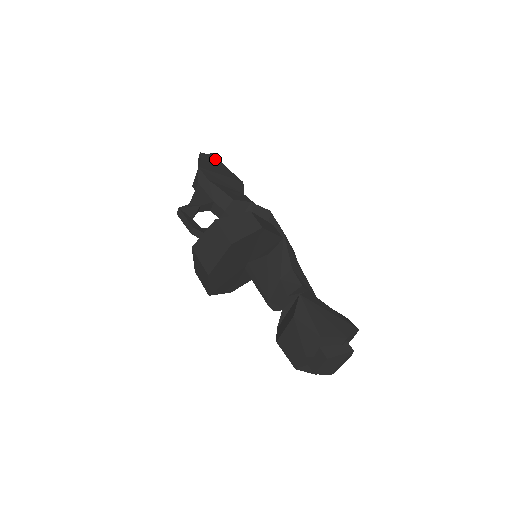
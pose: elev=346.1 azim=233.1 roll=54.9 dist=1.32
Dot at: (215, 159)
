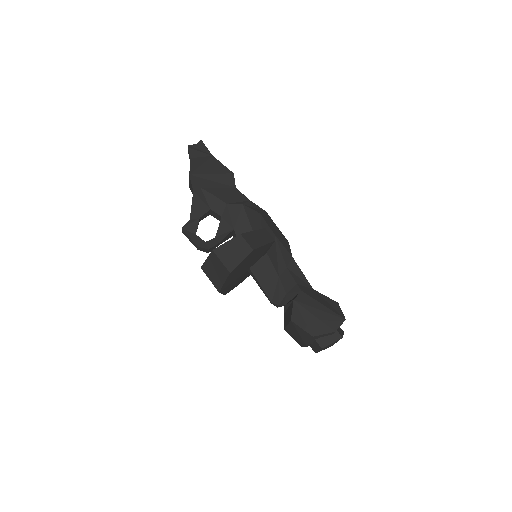
Dot at: (203, 150)
